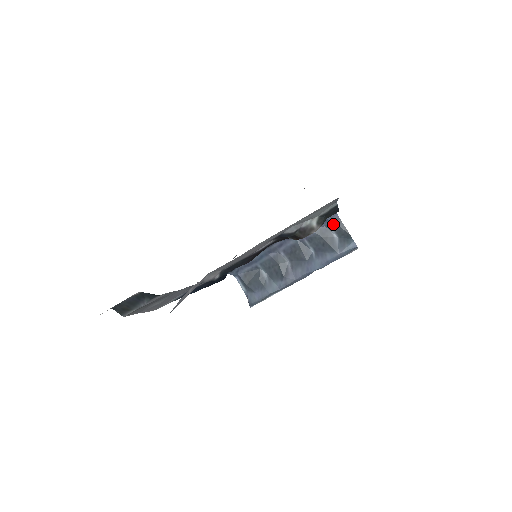
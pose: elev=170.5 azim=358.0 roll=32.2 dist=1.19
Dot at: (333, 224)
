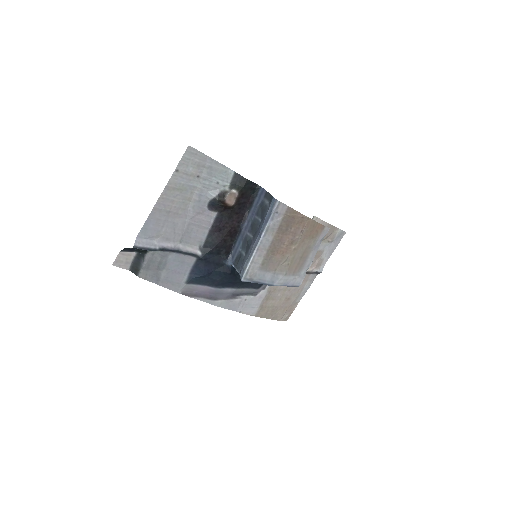
Dot at: (264, 196)
